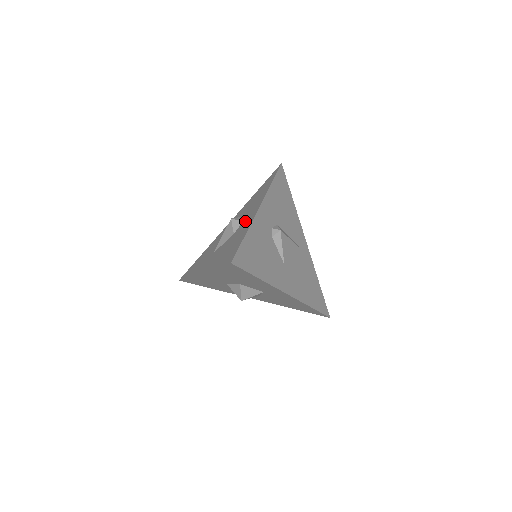
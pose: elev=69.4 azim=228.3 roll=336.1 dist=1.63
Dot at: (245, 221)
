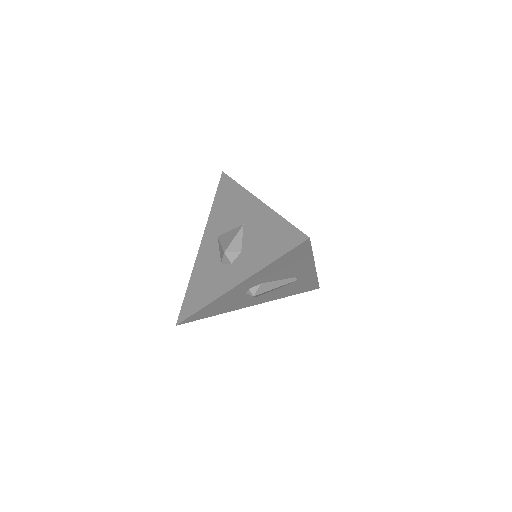
Dot at: (226, 274)
